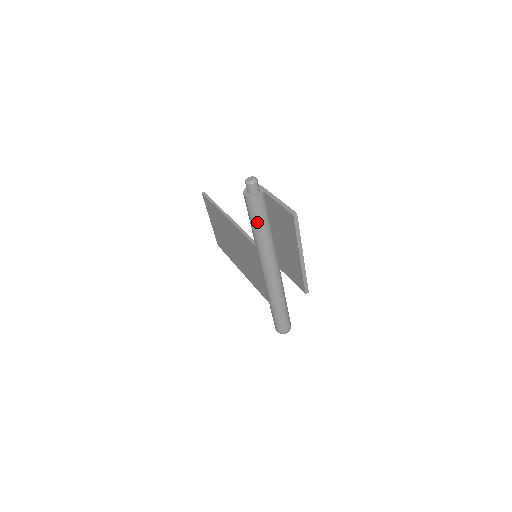
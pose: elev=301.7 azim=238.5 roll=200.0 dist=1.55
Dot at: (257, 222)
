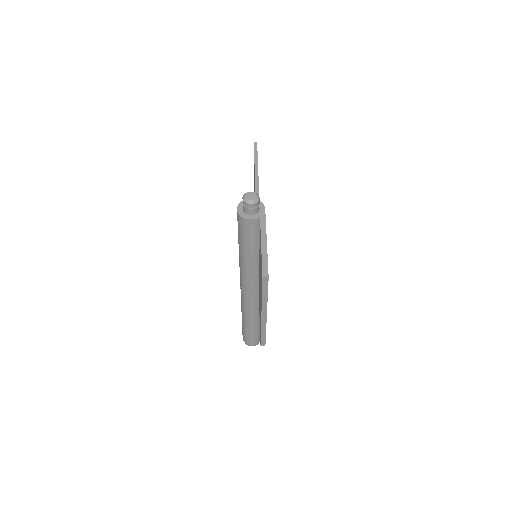
Dot at: (243, 243)
